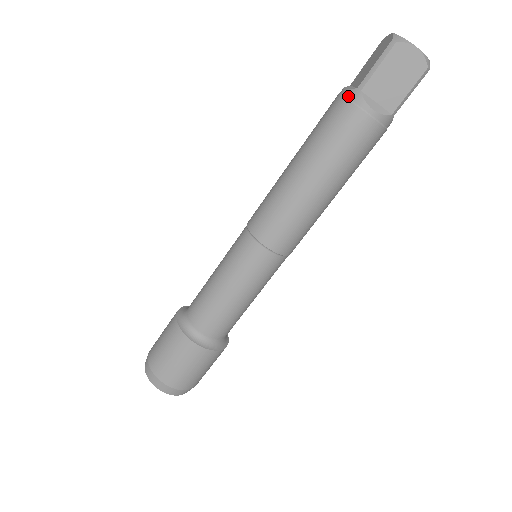
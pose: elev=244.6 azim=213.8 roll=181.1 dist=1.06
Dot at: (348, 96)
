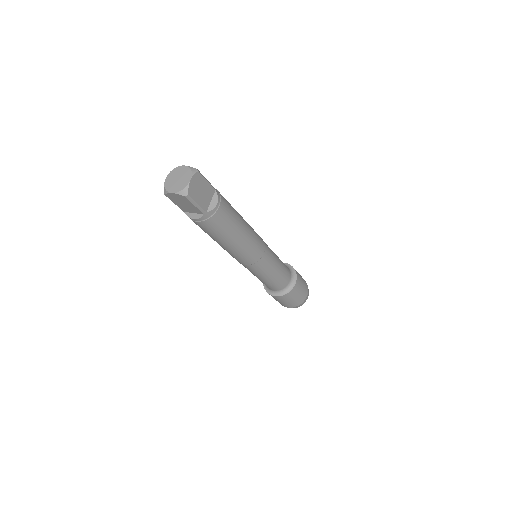
Dot at: occluded
